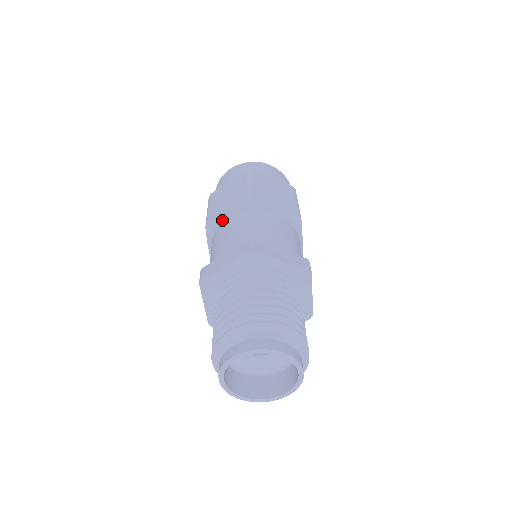
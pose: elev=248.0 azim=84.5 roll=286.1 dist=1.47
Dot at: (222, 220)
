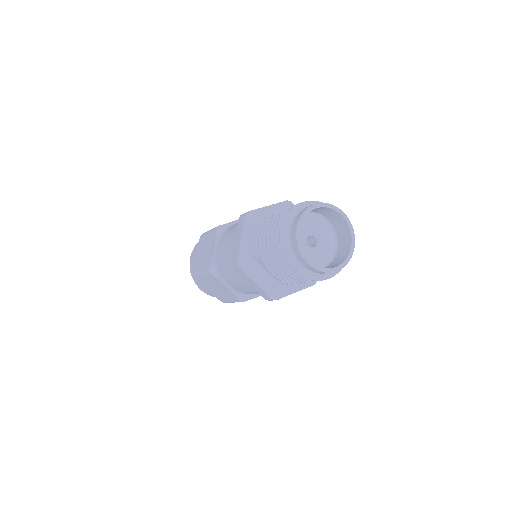
Dot at: (214, 255)
